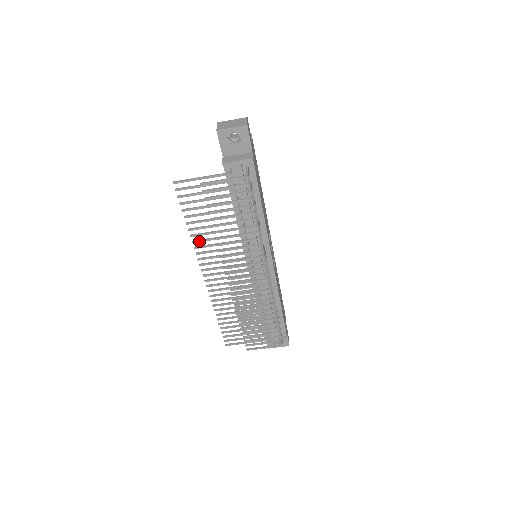
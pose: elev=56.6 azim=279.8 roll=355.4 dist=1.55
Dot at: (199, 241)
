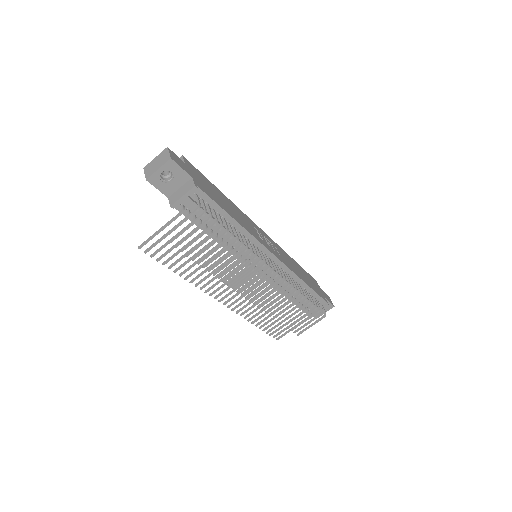
Dot at: (195, 279)
